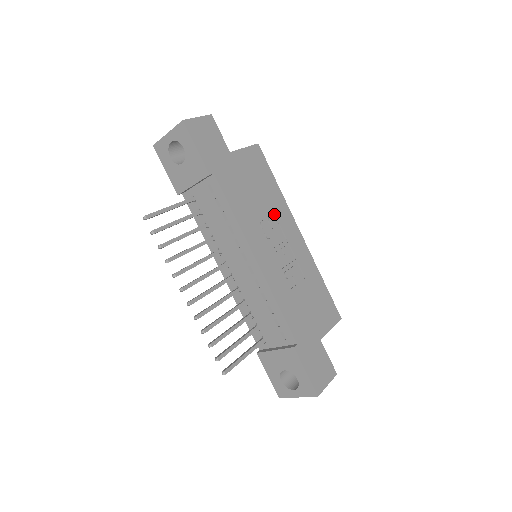
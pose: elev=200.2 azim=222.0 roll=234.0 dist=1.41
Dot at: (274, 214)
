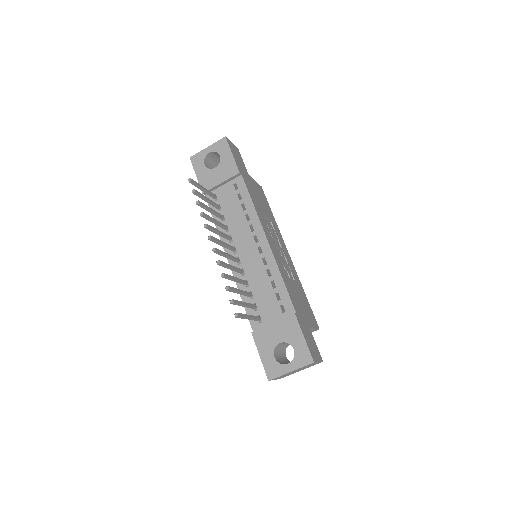
Dot at: (273, 228)
